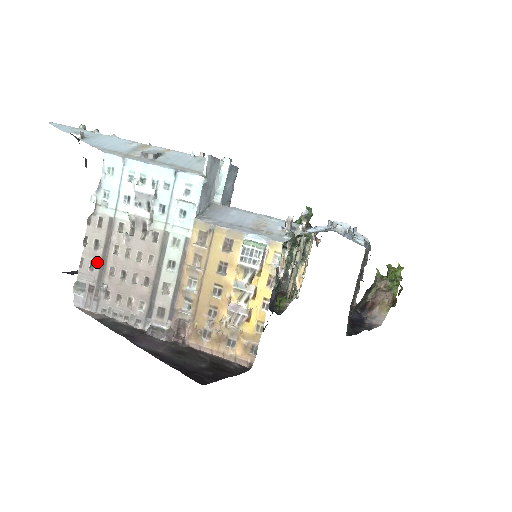
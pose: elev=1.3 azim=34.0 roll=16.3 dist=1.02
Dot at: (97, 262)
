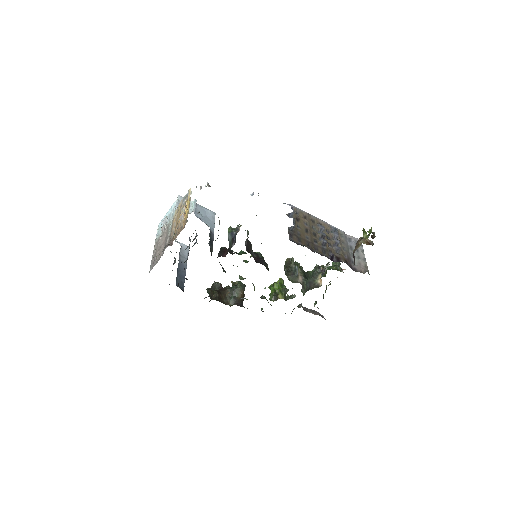
Dot at: (155, 254)
